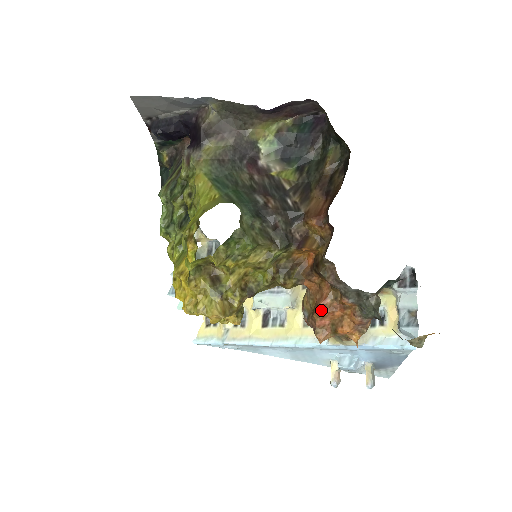
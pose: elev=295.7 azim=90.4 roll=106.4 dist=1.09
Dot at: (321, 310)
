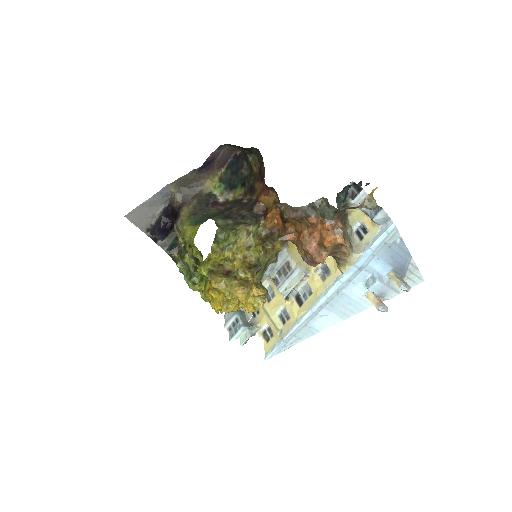
Dot at: (304, 240)
